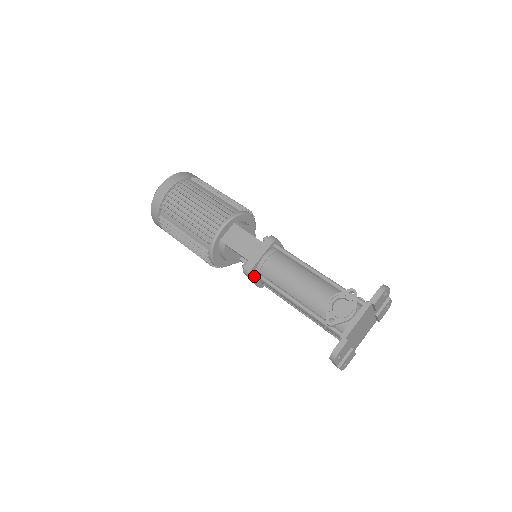
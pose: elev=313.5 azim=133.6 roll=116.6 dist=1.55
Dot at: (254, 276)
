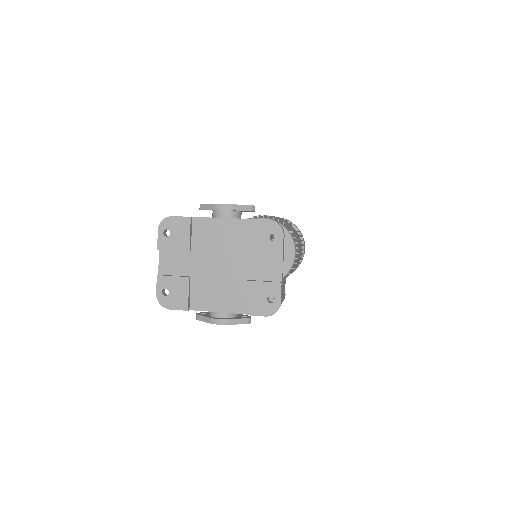
Dot at: occluded
